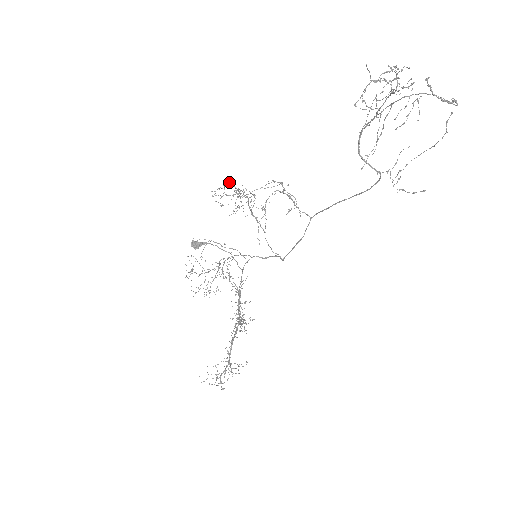
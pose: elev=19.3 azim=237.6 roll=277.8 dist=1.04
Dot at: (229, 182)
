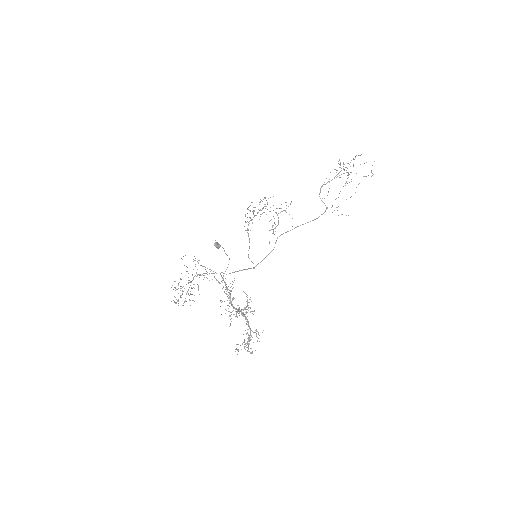
Dot at: (265, 198)
